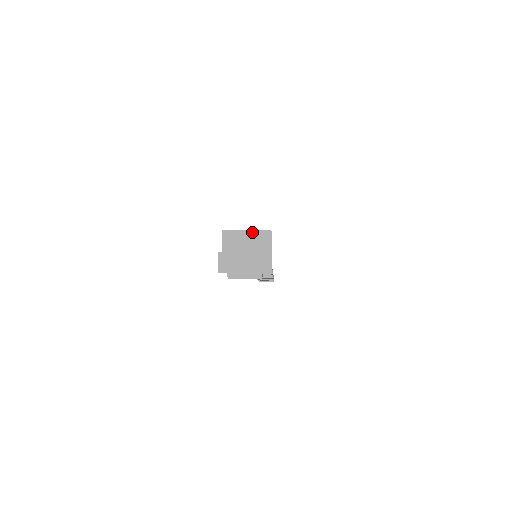
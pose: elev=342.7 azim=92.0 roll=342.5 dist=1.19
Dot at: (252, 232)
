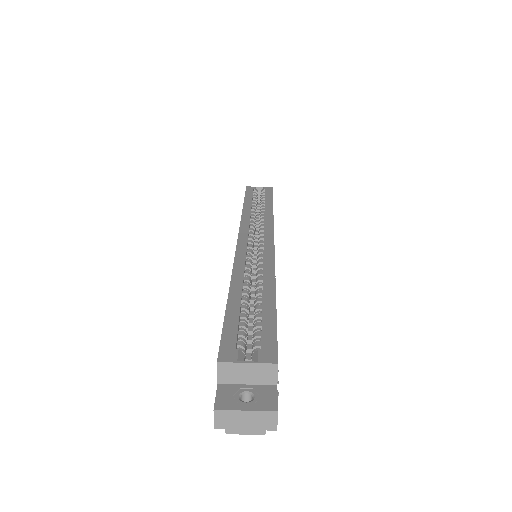
Dot at: (254, 365)
